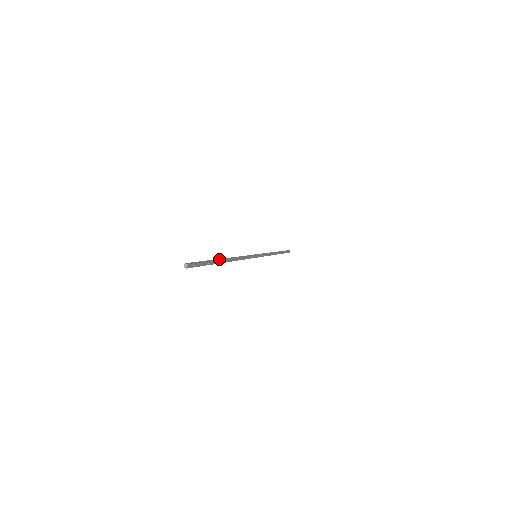
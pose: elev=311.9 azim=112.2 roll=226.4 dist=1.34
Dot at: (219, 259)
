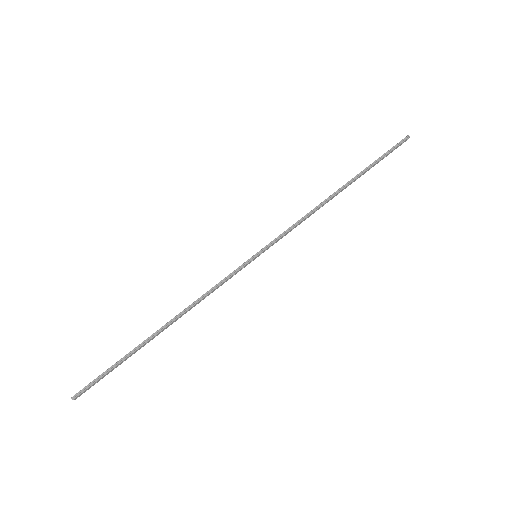
Dot at: (144, 341)
